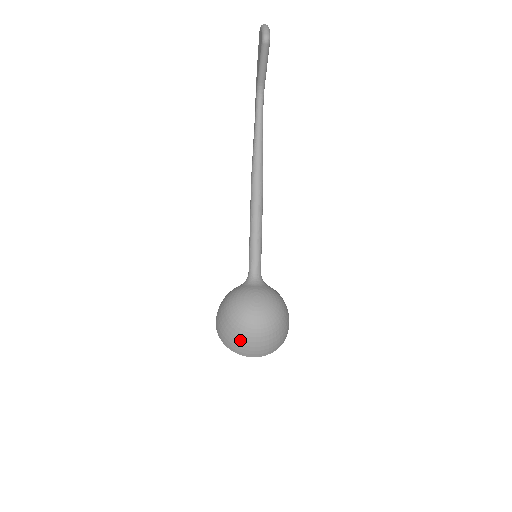
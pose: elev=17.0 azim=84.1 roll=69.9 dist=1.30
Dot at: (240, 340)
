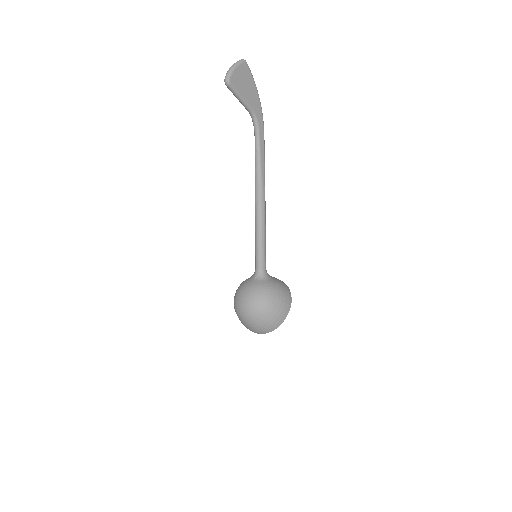
Dot at: (239, 319)
